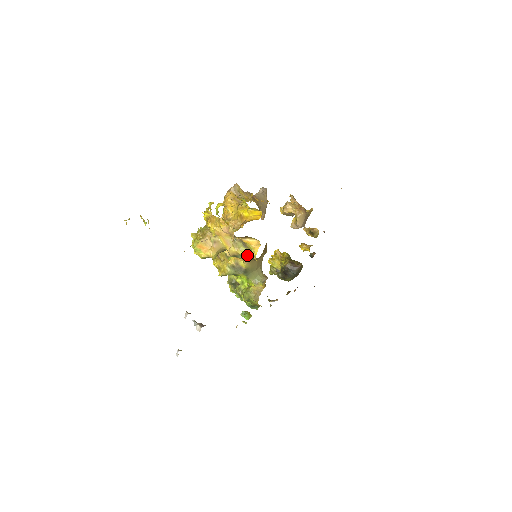
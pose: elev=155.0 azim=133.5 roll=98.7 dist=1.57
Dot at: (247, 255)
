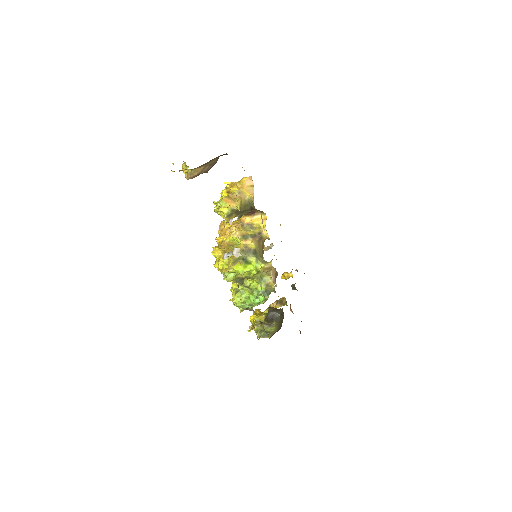
Dot at: (255, 235)
